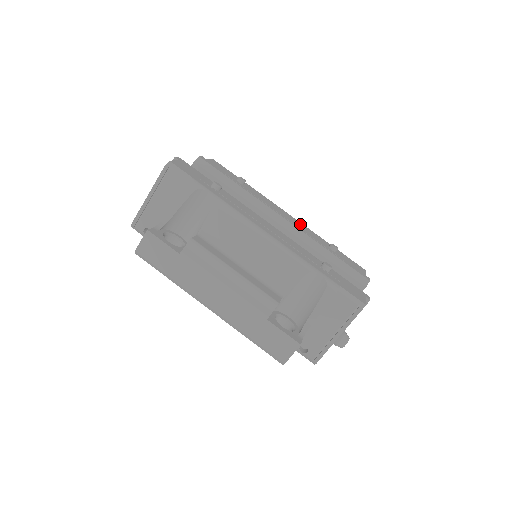
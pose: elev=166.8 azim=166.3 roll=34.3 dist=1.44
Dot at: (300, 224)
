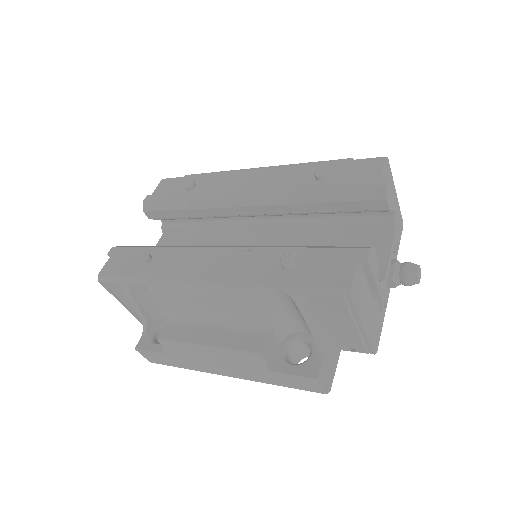
Dot at: (273, 174)
